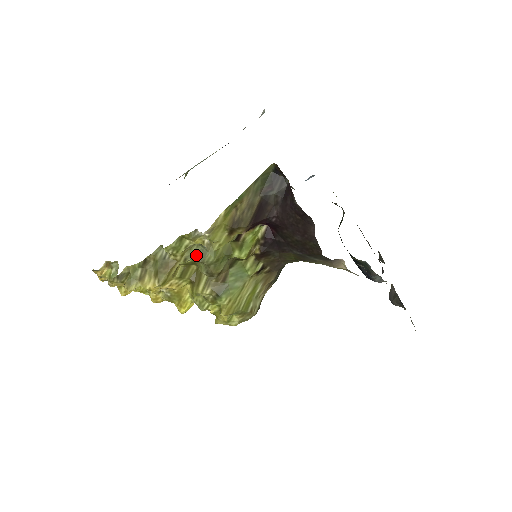
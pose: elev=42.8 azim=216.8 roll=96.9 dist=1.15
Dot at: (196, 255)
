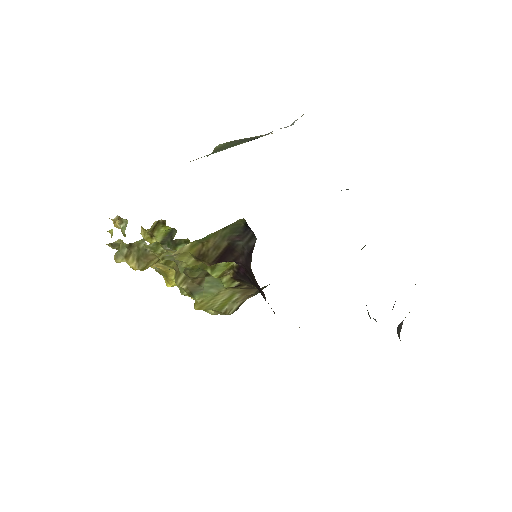
Dot at: (173, 258)
